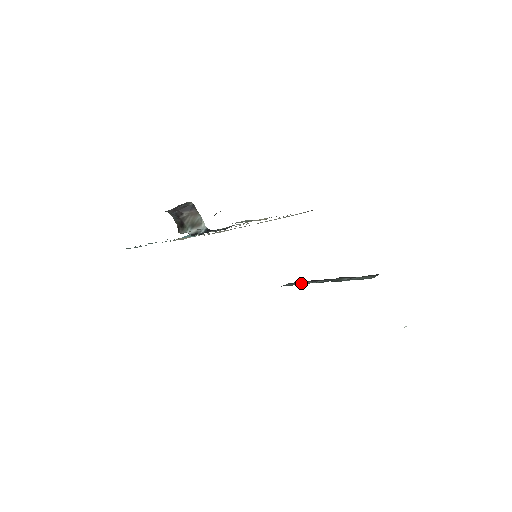
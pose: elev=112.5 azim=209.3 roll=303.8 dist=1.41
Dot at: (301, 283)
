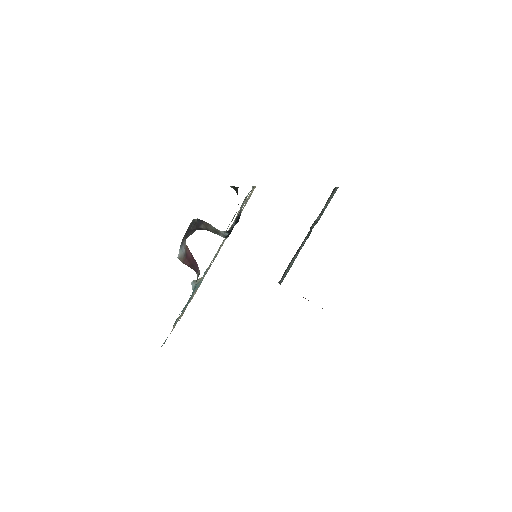
Dot at: (291, 264)
